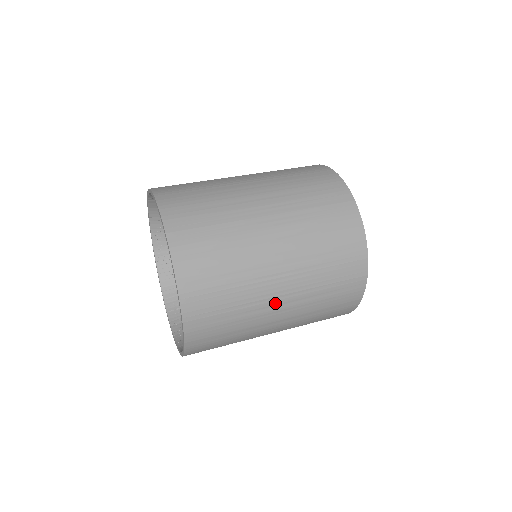
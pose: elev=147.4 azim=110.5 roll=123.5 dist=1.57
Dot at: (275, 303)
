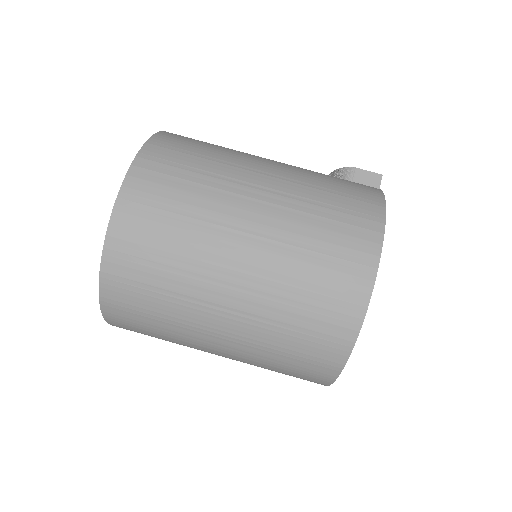
Dot at: occluded
